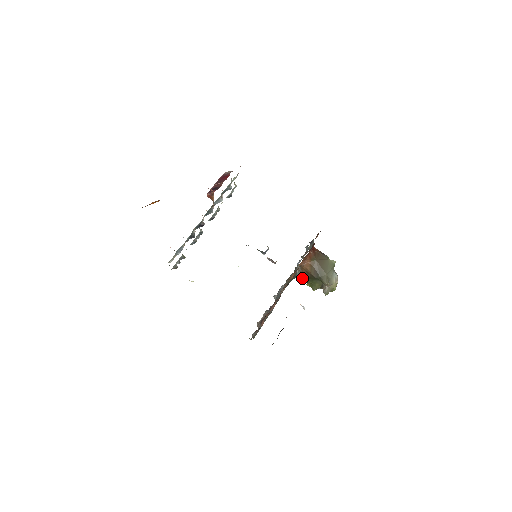
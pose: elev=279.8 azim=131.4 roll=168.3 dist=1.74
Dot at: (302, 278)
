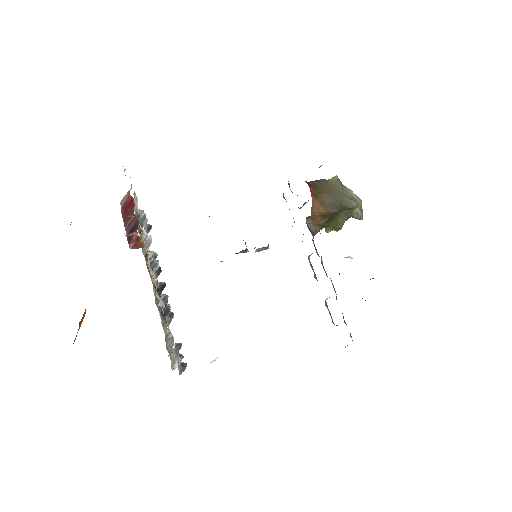
Dot at: occluded
